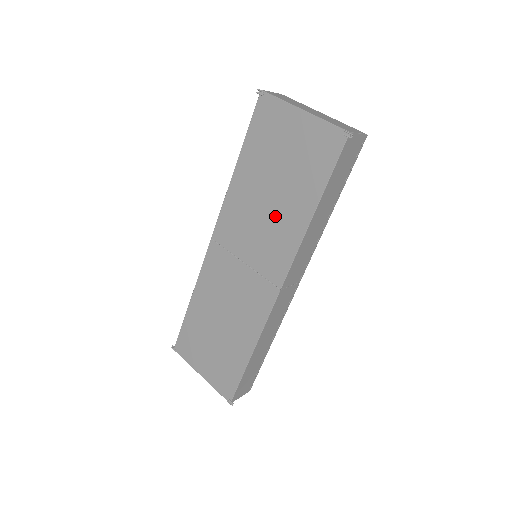
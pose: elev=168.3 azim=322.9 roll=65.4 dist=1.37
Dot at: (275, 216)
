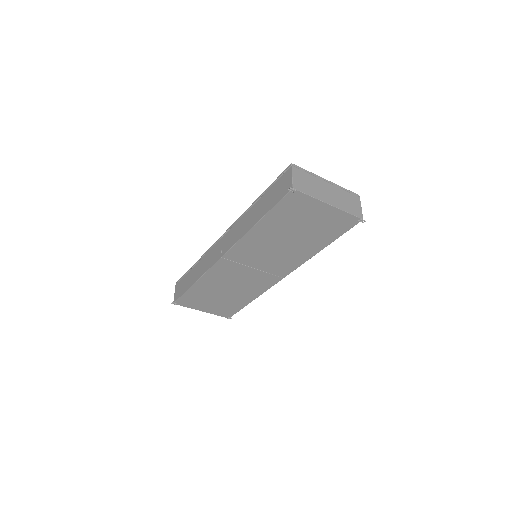
Dot at: (288, 250)
